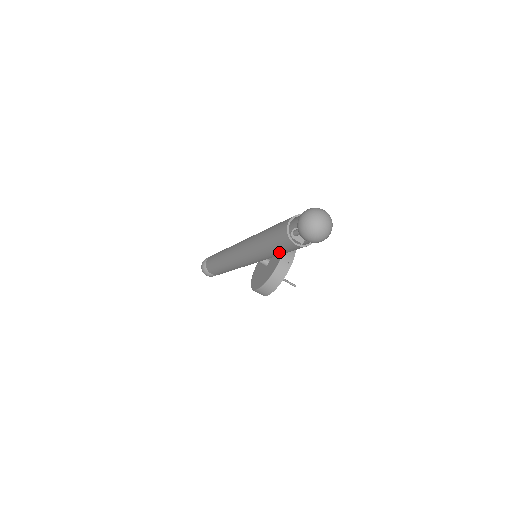
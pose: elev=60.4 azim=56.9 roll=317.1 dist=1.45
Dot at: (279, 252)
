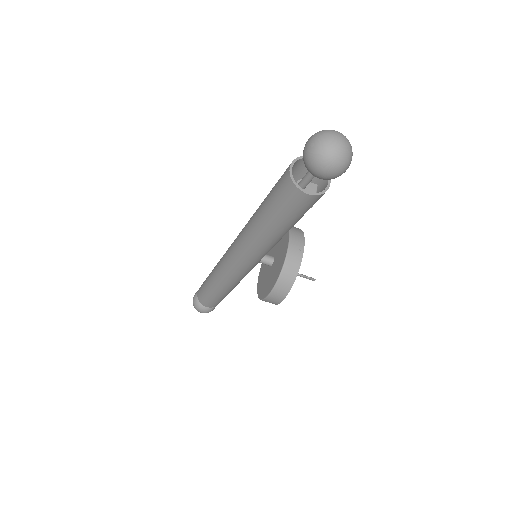
Dot at: (286, 222)
